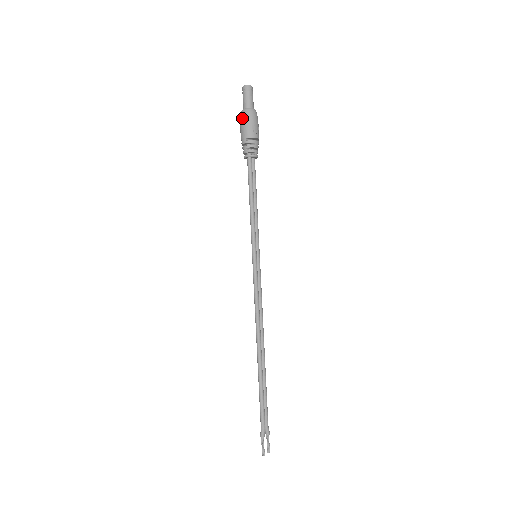
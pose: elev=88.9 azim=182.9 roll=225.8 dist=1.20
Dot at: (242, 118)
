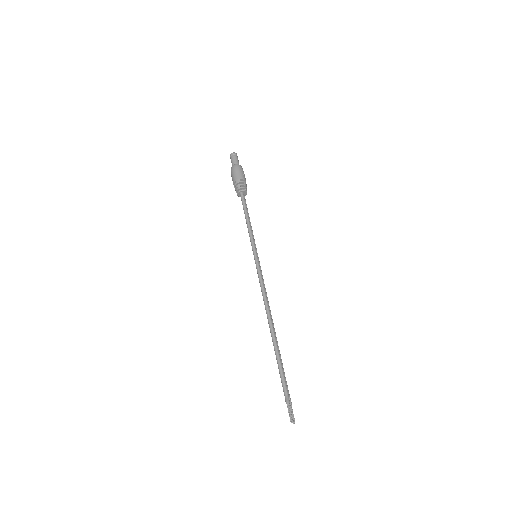
Dot at: (235, 169)
